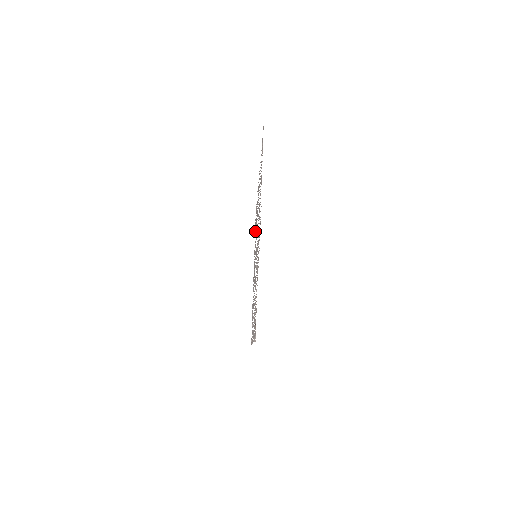
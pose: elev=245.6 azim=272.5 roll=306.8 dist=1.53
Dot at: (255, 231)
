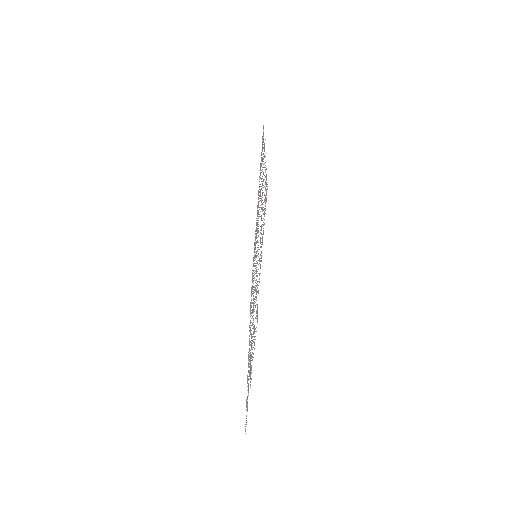
Dot at: (260, 172)
